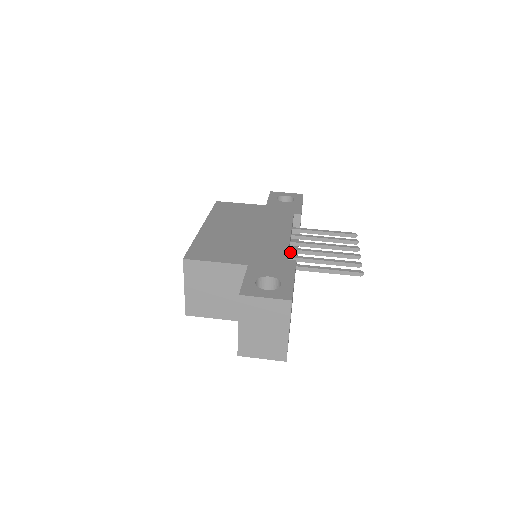
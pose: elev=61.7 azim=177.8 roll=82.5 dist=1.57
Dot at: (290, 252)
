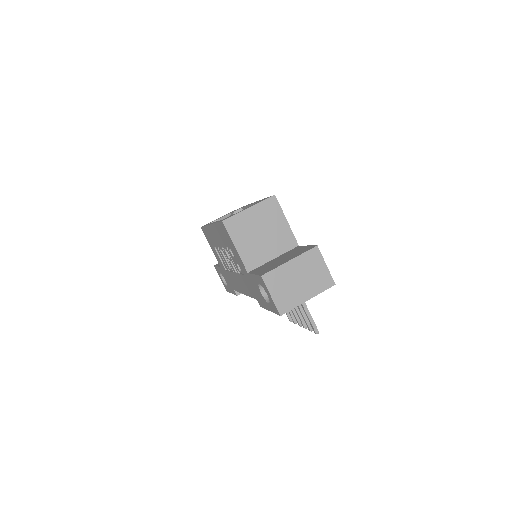
Dot at: occluded
